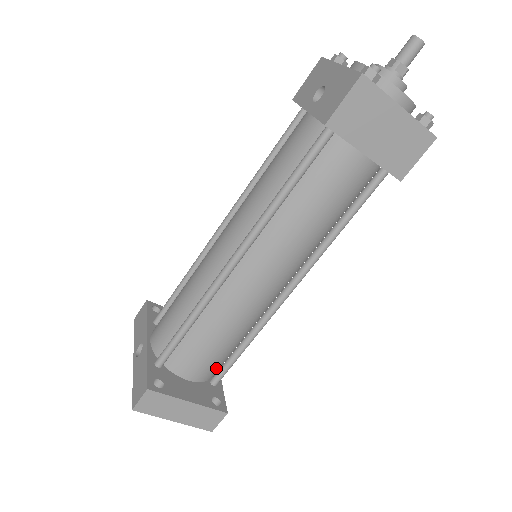
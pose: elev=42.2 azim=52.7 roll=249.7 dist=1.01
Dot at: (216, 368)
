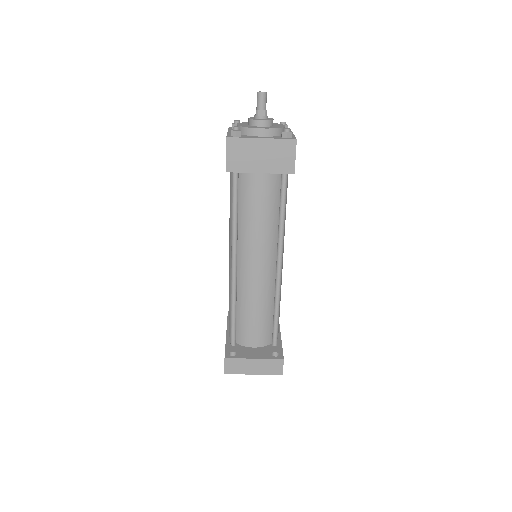
Dot at: (269, 334)
